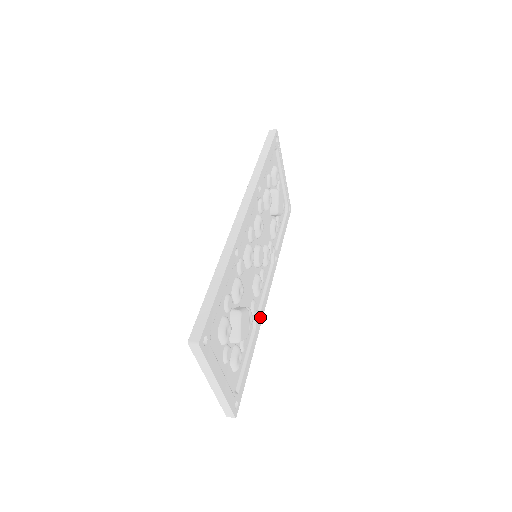
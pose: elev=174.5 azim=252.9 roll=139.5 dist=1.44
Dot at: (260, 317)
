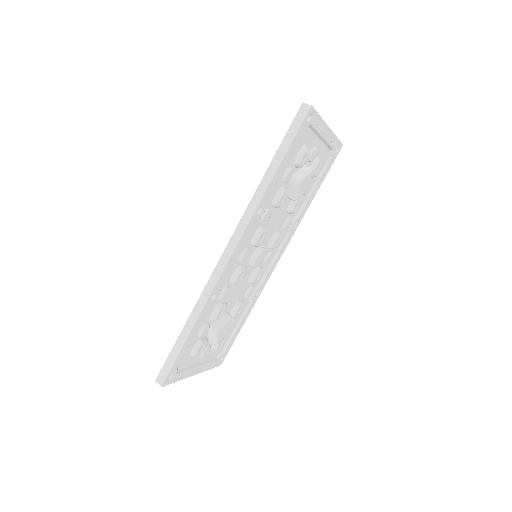
Dot at: (261, 288)
